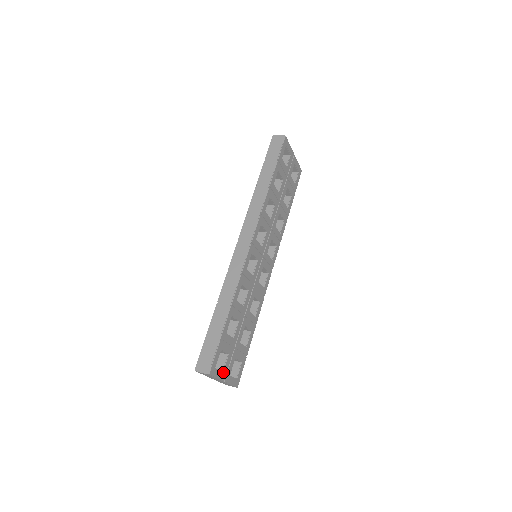
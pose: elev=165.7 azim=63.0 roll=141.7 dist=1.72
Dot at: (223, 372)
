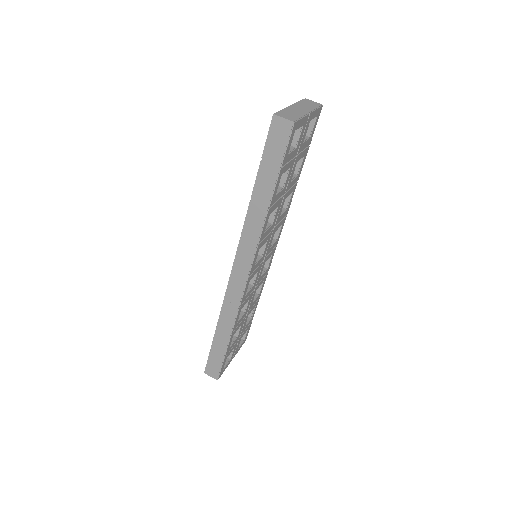
Dot at: (230, 359)
